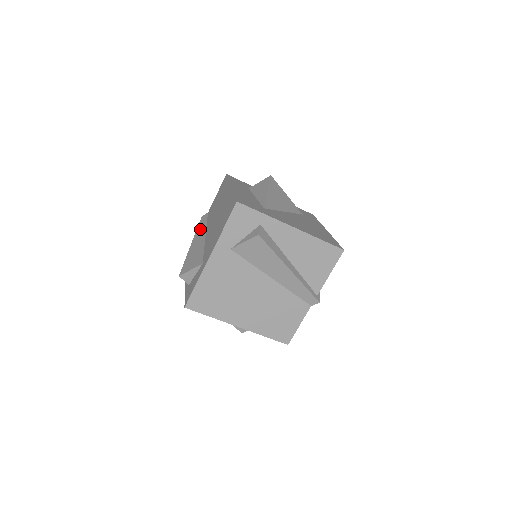
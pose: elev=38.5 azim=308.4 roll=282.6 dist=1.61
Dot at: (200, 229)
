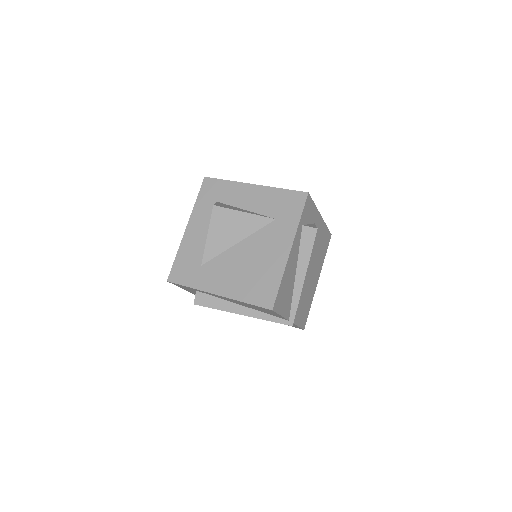
Dot at: occluded
